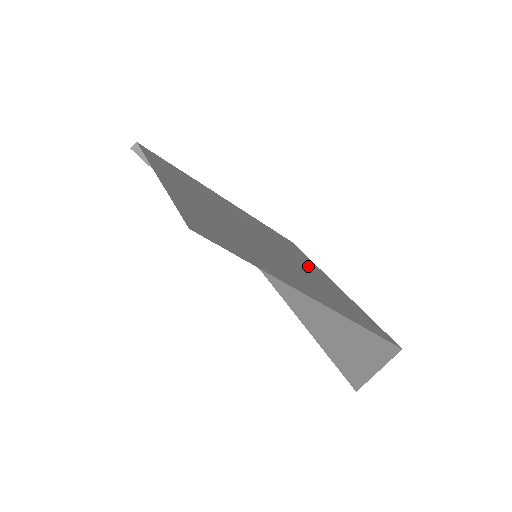
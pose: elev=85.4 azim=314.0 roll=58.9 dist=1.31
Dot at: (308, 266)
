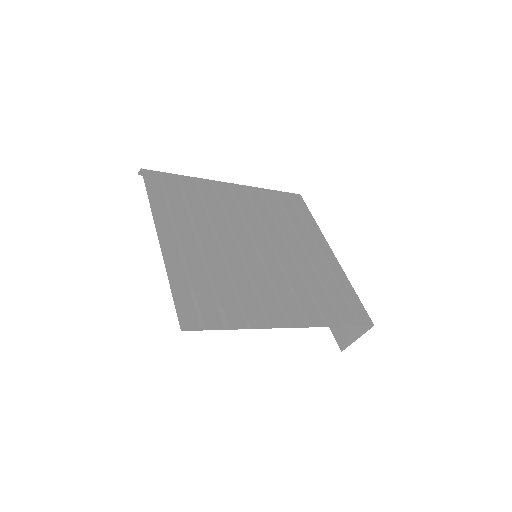
Dot at: (305, 245)
